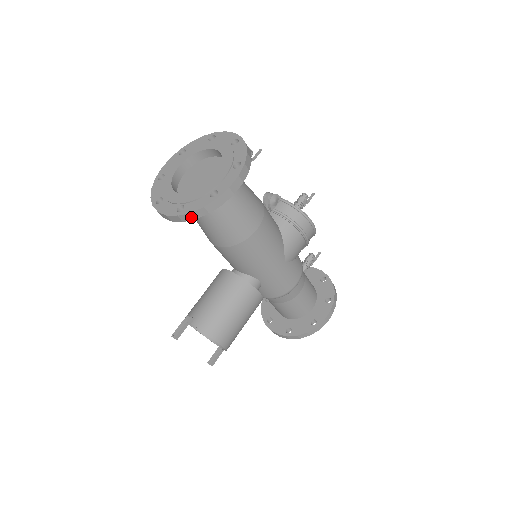
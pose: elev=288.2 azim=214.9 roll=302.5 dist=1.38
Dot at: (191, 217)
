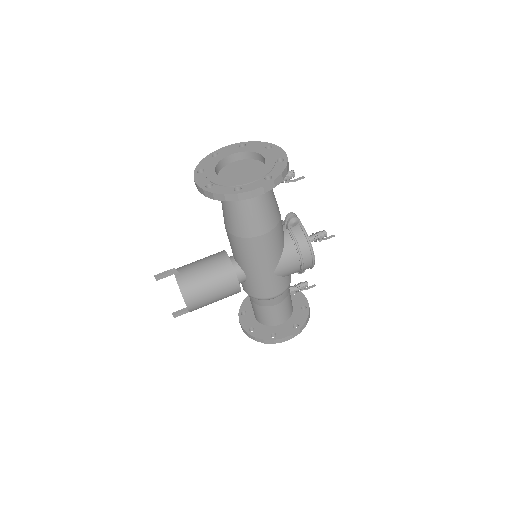
Dot at: (212, 196)
